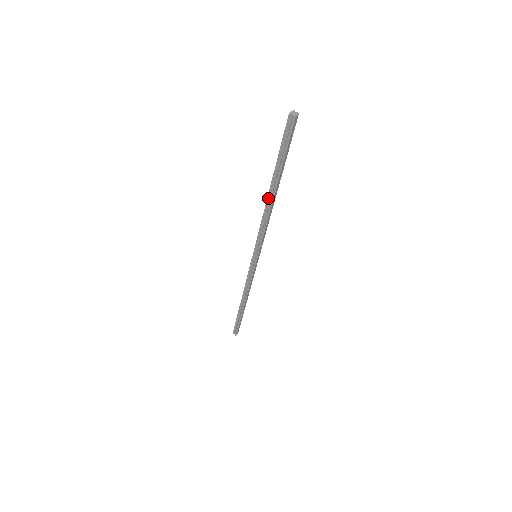
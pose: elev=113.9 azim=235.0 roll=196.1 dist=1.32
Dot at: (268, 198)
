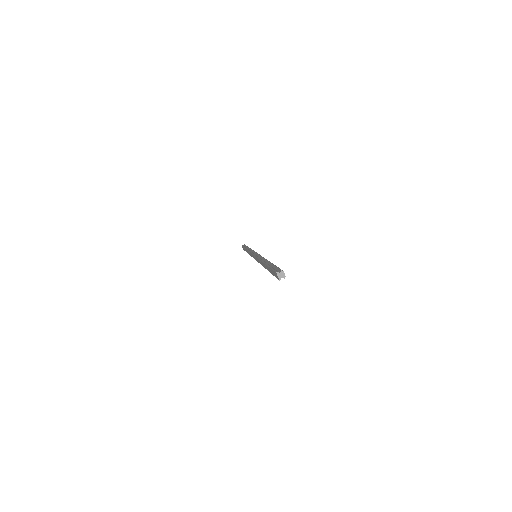
Dot at: occluded
